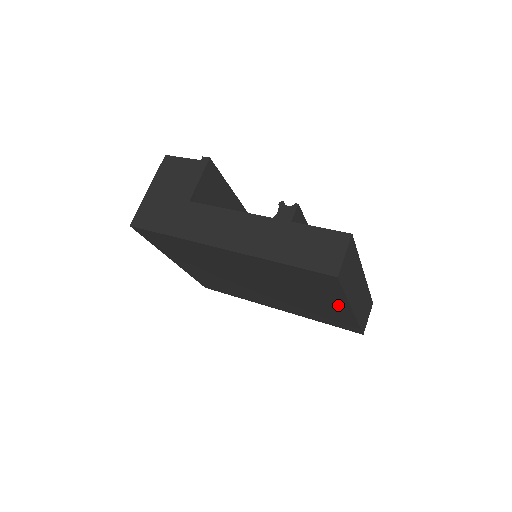
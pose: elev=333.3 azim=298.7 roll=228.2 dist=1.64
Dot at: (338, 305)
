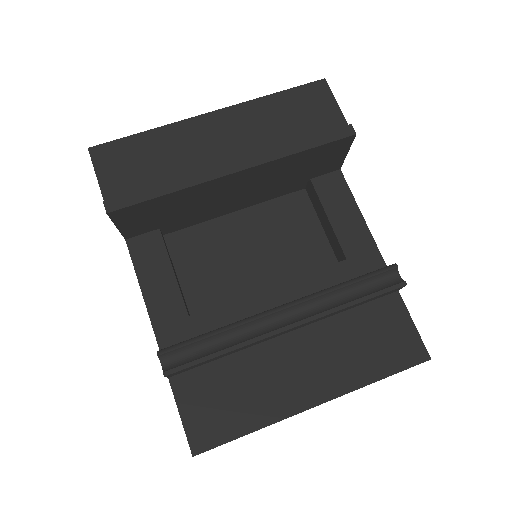
Dot at: occluded
